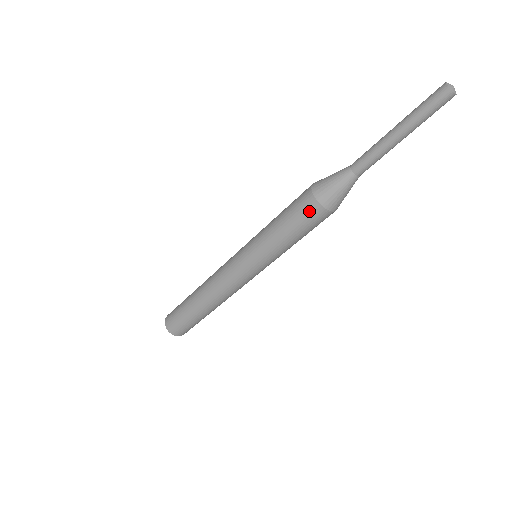
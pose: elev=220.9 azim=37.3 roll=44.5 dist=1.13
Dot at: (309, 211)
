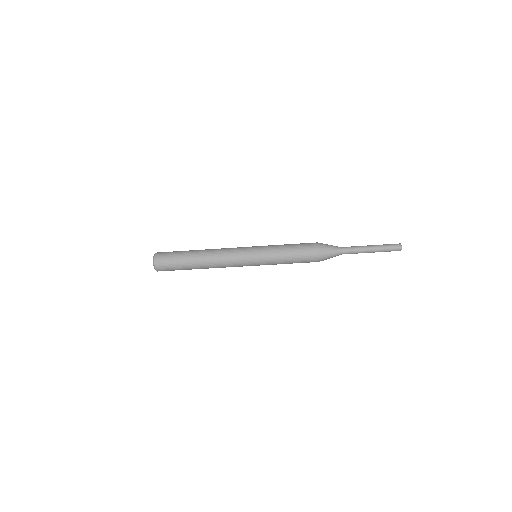
Dot at: (311, 257)
